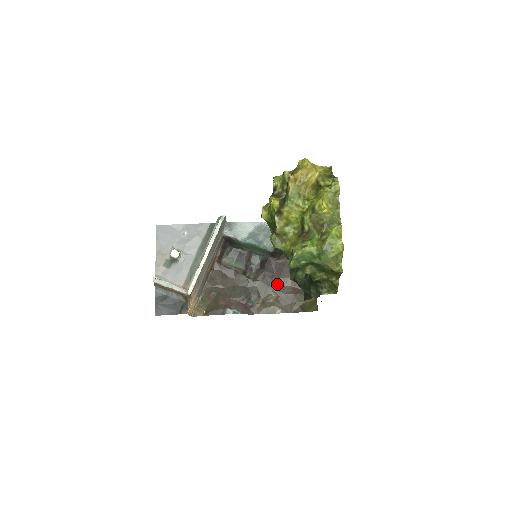
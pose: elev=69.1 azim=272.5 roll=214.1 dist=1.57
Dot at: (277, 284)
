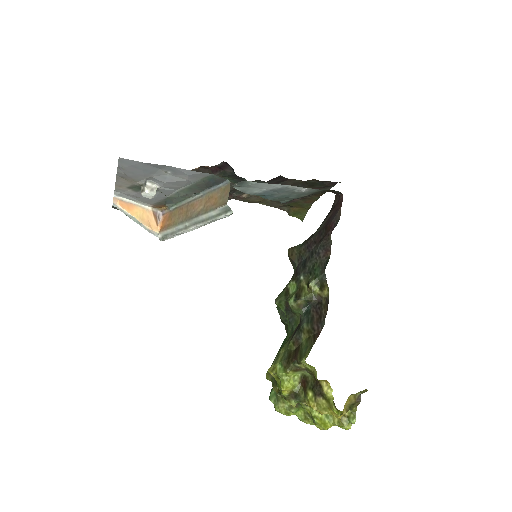
Dot at: occluded
